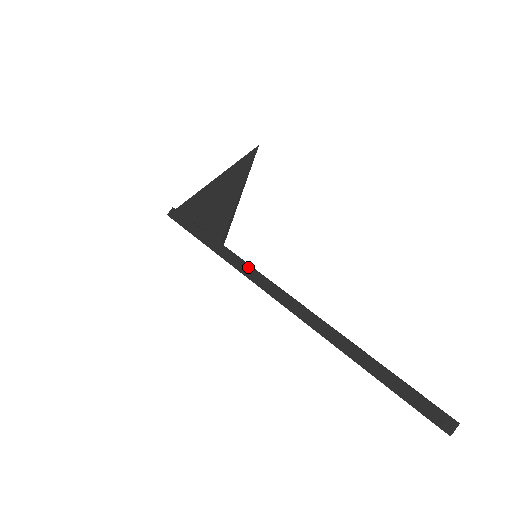
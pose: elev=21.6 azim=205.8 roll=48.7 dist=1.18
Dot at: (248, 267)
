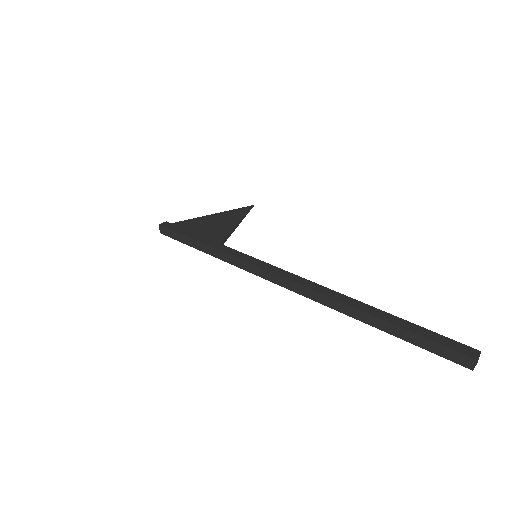
Dot at: (251, 257)
